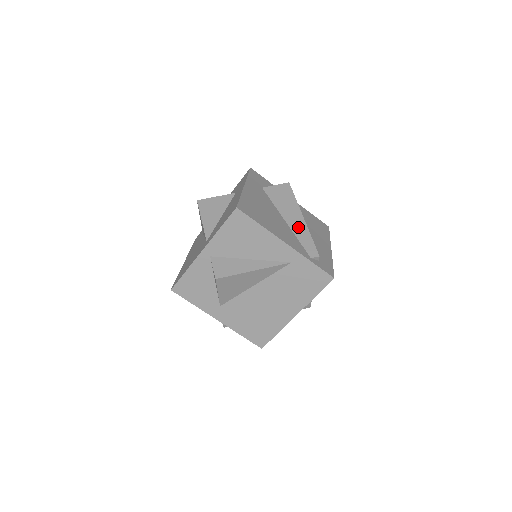
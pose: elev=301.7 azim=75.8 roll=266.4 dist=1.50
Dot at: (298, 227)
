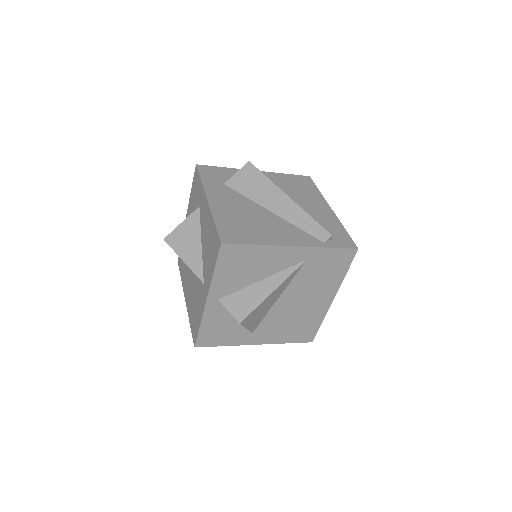
Dot at: (290, 212)
